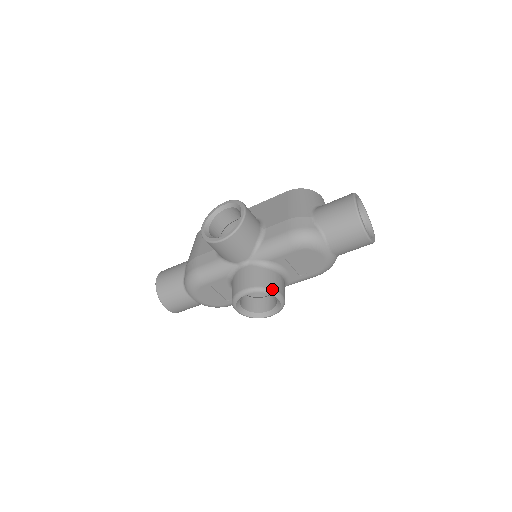
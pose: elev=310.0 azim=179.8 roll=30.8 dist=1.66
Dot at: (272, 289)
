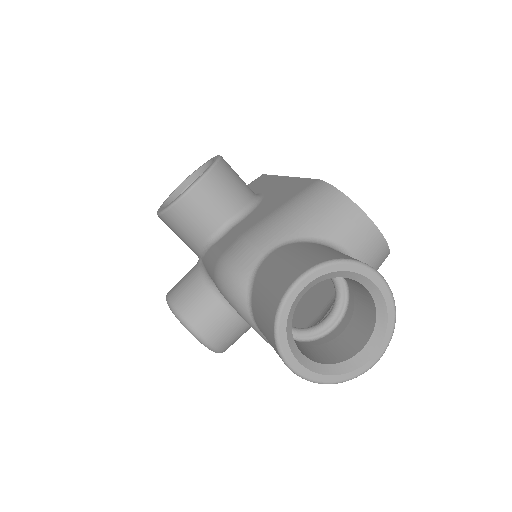
Dot at: (186, 321)
